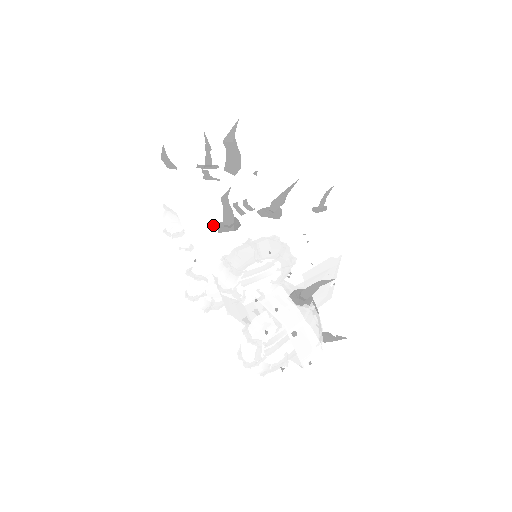
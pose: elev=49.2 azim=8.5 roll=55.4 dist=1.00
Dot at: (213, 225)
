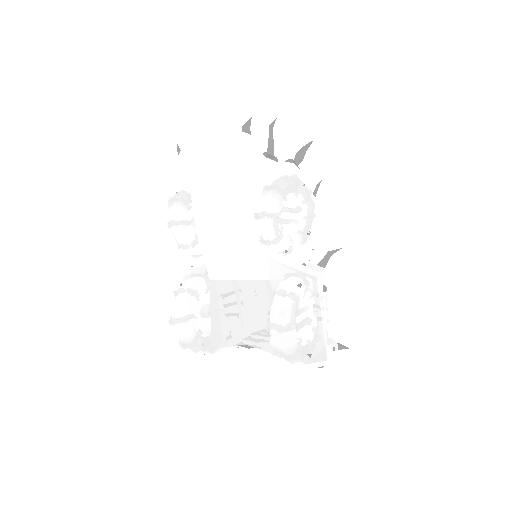
Dot at: occluded
